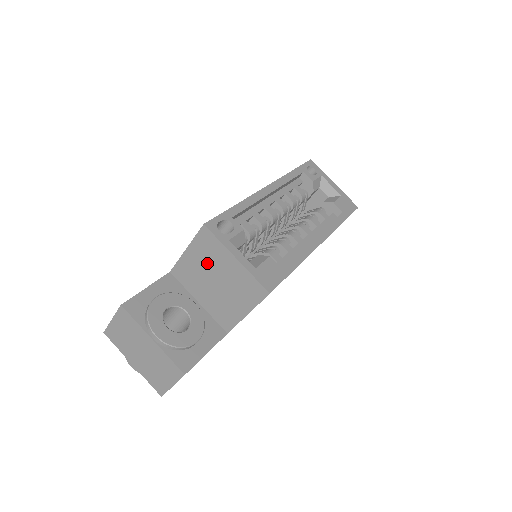
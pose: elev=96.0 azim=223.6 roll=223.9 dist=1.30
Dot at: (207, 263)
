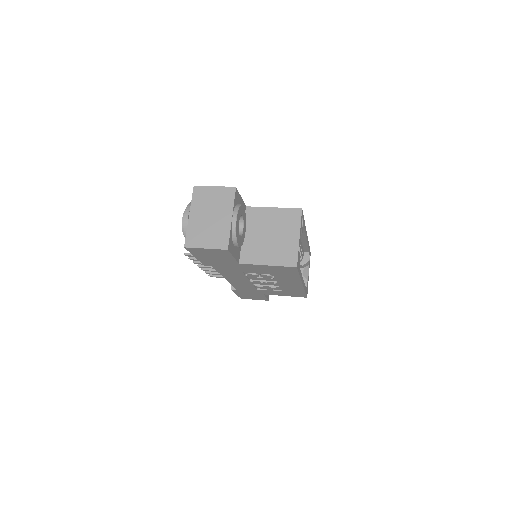
Dot at: (278, 224)
